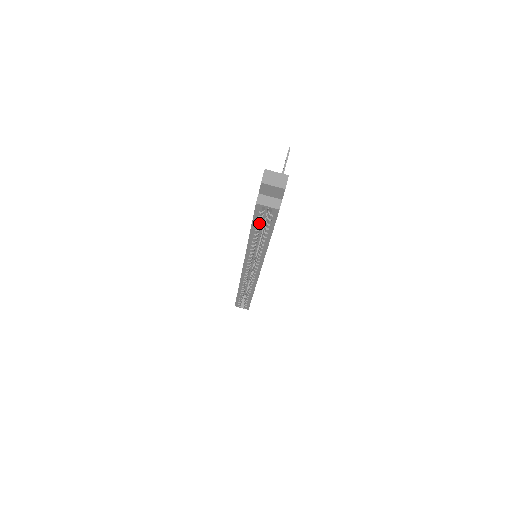
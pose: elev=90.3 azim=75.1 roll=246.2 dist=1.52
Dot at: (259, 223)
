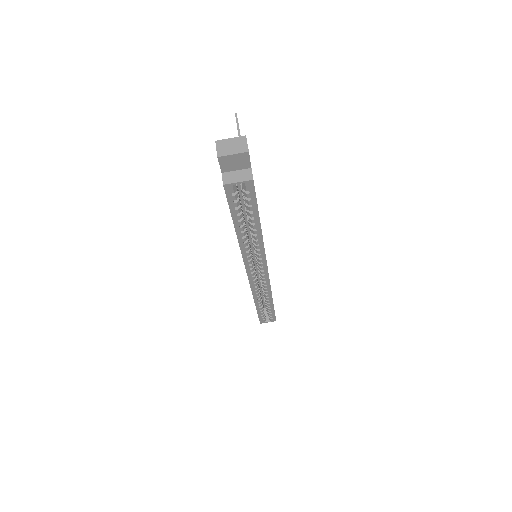
Dot at: (239, 210)
